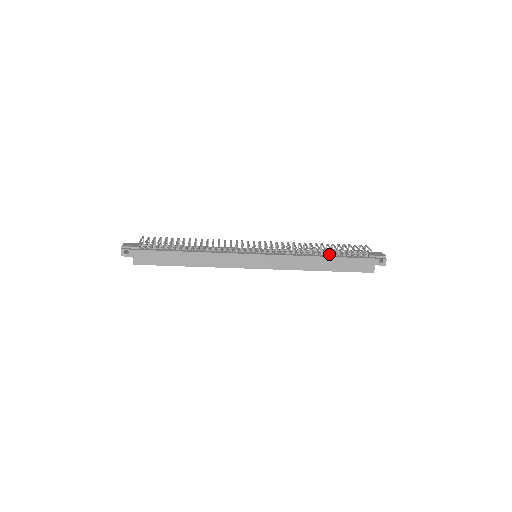
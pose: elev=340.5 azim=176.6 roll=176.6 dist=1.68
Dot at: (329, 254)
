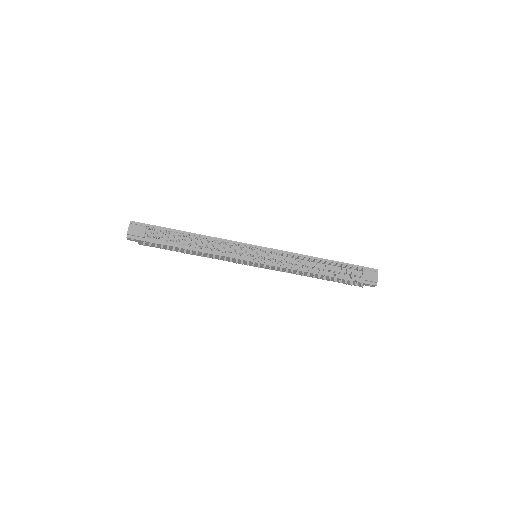
Dot at: occluded
